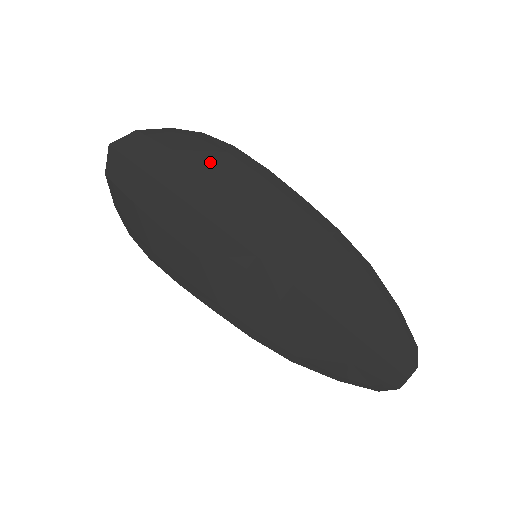
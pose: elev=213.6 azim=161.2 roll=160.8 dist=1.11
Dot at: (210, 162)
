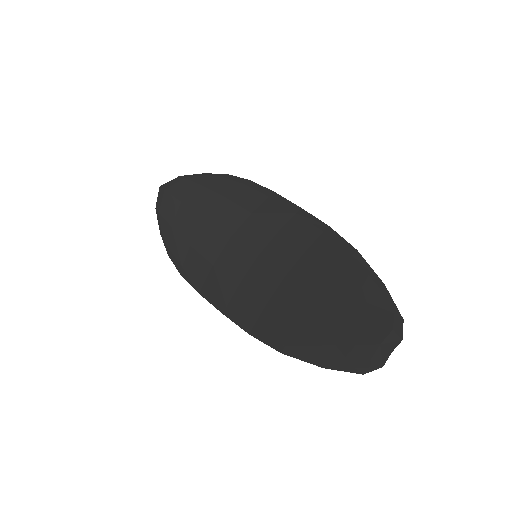
Dot at: (229, 191)
